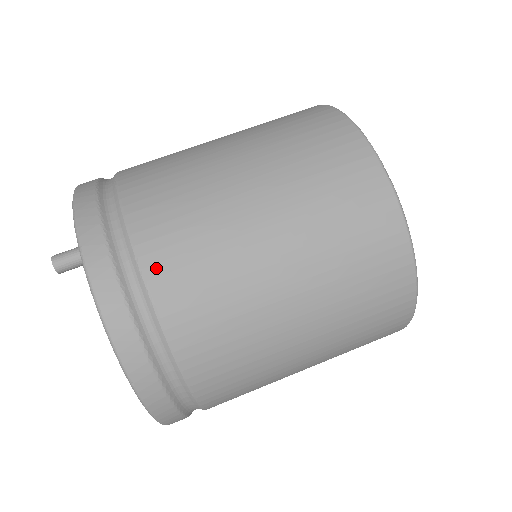
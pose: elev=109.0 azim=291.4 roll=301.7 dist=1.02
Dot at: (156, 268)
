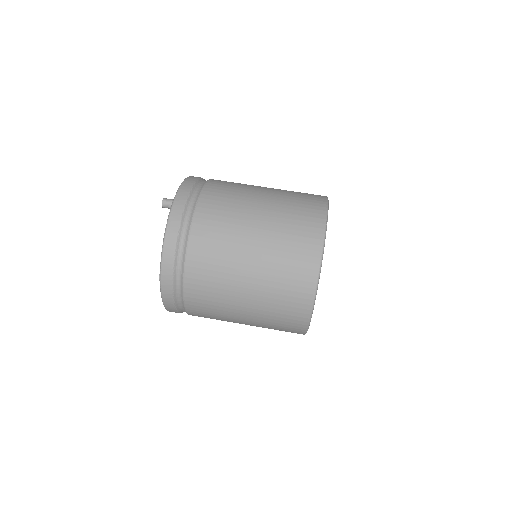
Dot at: (202, 209)
